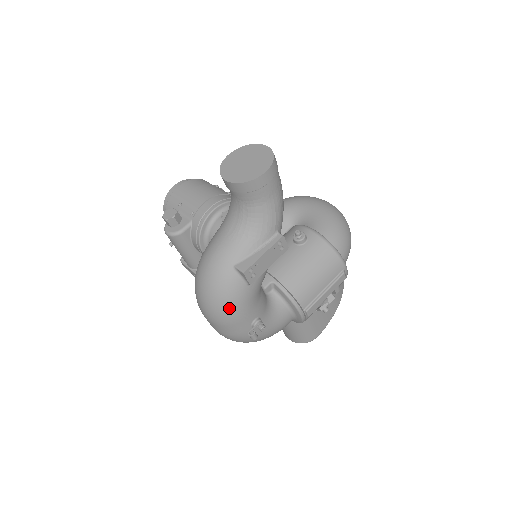
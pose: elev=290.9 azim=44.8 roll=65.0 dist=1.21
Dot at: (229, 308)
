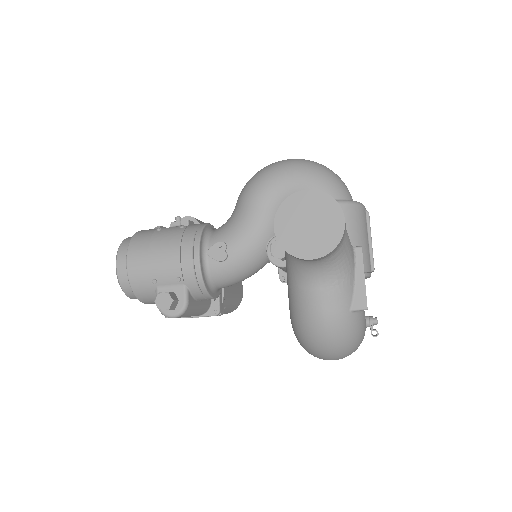
Dot at: (360, 340)
